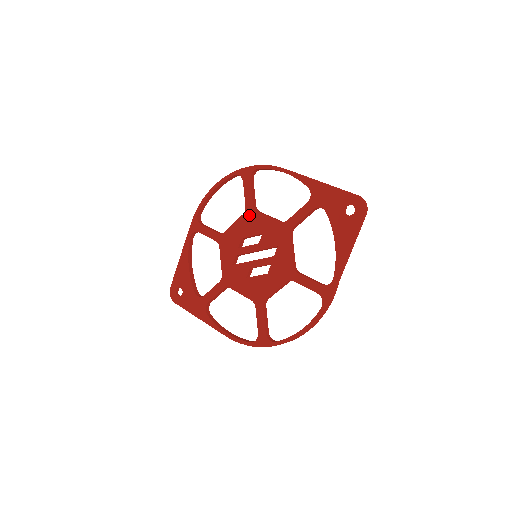
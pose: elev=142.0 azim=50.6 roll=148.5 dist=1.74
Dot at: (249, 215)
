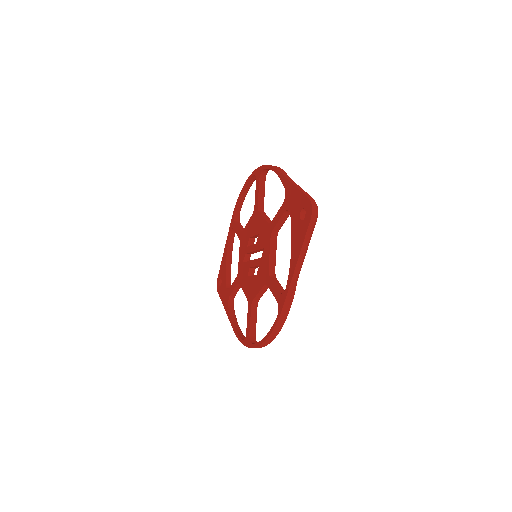
Dot at: (255, 215)
